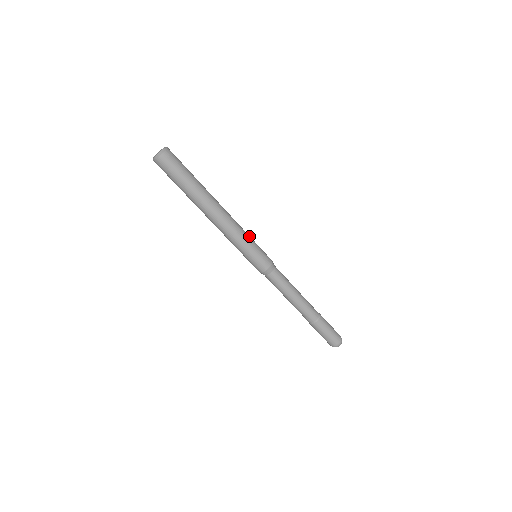
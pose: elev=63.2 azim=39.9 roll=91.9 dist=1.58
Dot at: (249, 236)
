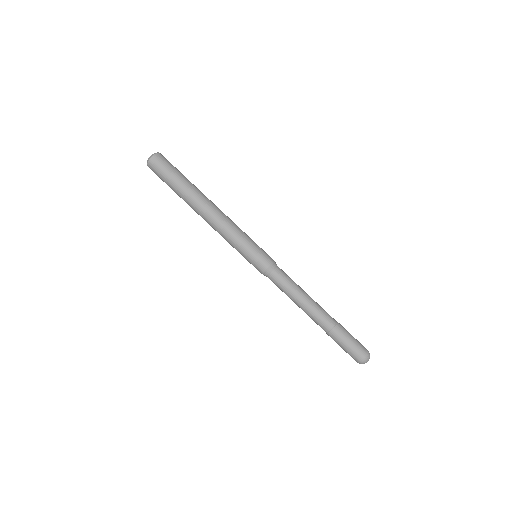
Dot at: (244, 236)
